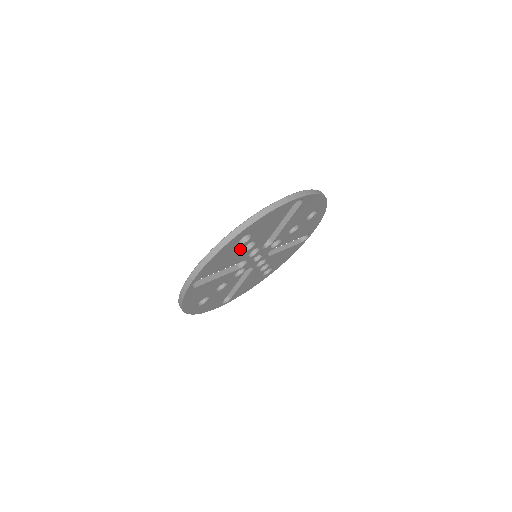
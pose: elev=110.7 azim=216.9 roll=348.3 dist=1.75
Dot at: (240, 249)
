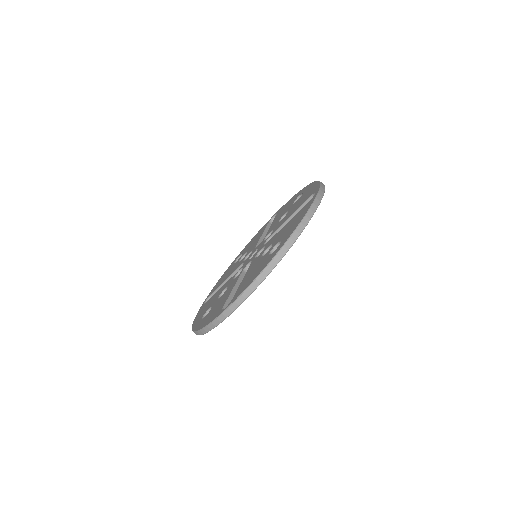
Dot at: occluded
